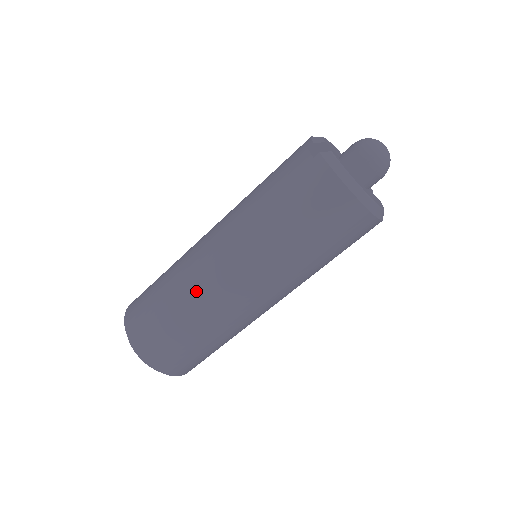
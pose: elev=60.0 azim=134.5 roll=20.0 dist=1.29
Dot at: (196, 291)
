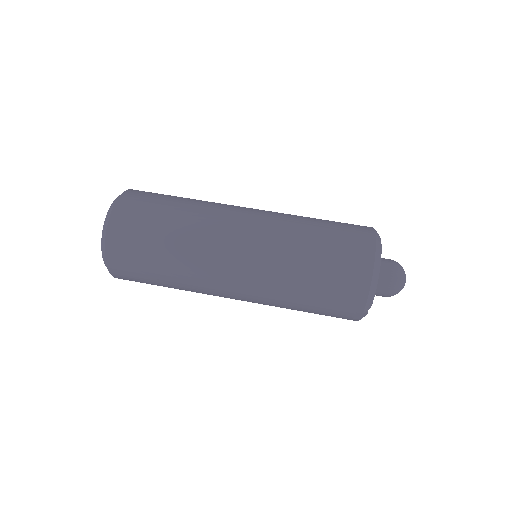
Dot at: occluded
